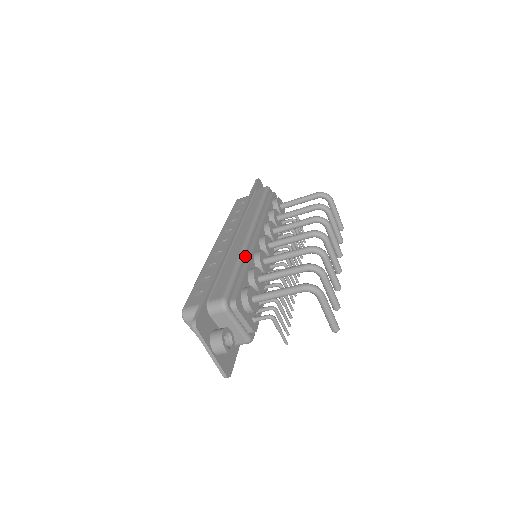
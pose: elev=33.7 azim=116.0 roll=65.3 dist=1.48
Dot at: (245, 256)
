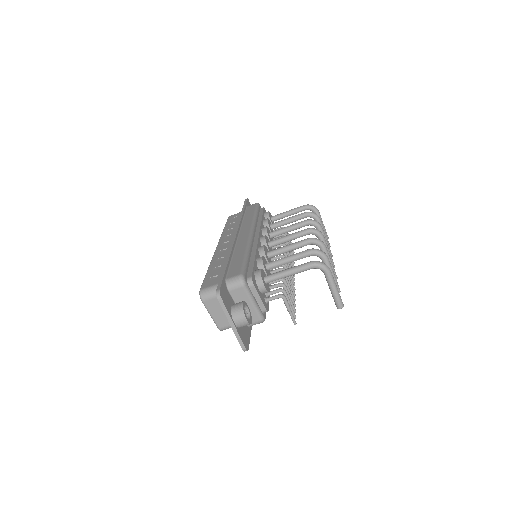
Dot at: (251, 248)
